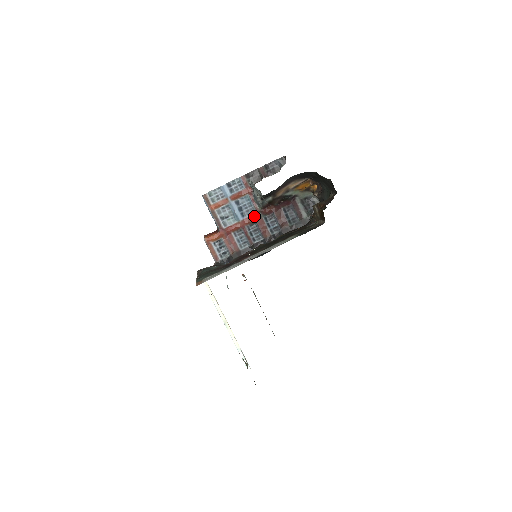
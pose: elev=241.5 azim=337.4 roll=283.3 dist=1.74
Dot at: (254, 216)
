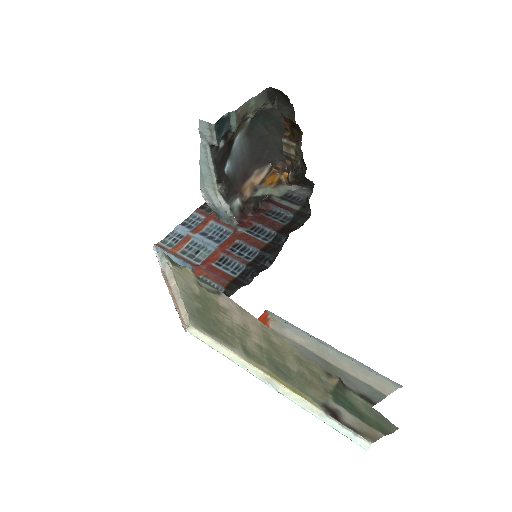
Dot at: (232, 236)
